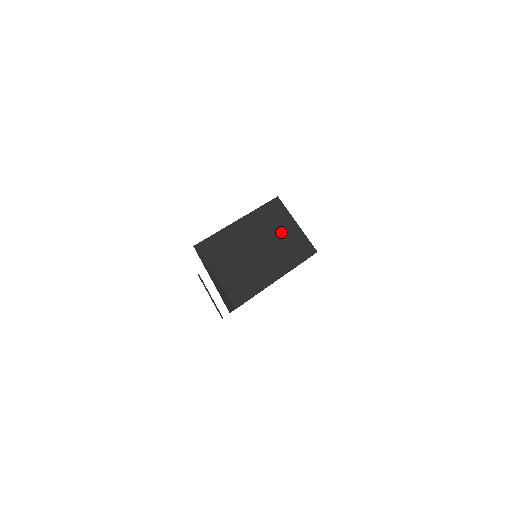
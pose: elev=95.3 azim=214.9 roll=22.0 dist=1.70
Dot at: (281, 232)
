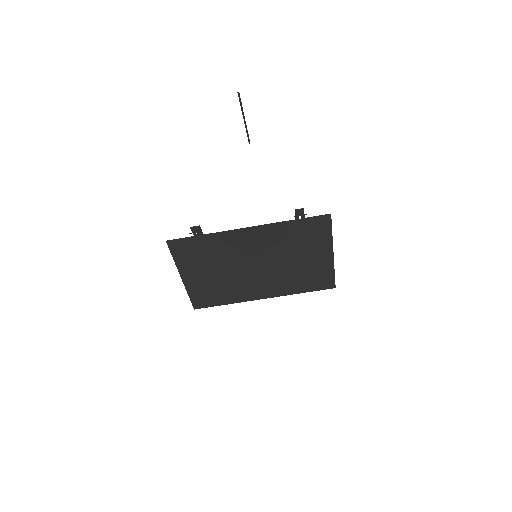
Dot at: (302, 256)
